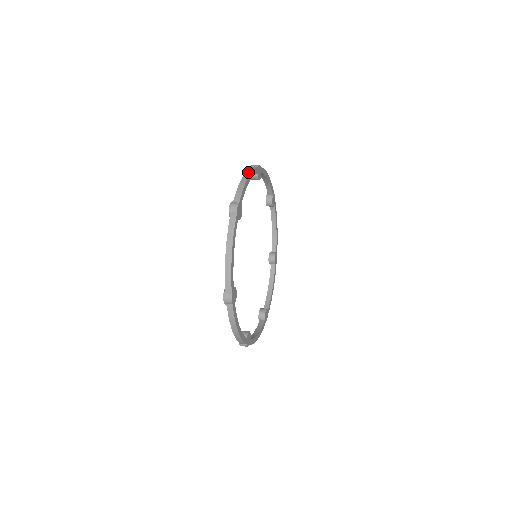
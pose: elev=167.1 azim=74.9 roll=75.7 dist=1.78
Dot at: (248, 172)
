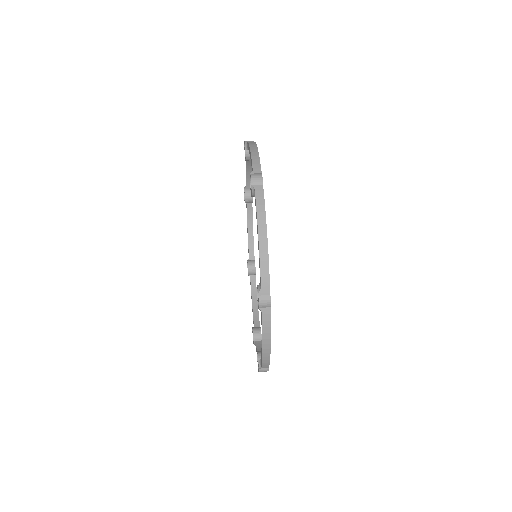
Dot at: (262, 221)
